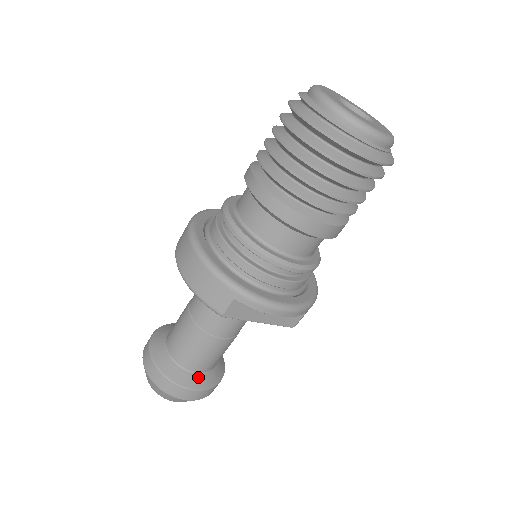
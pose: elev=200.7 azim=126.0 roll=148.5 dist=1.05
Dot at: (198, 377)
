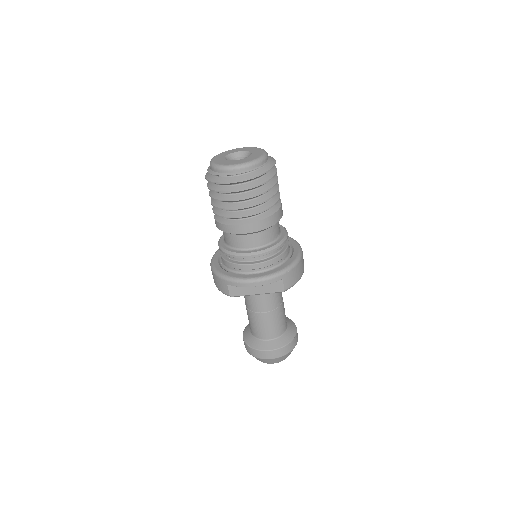
Dot at: (269, 343)
